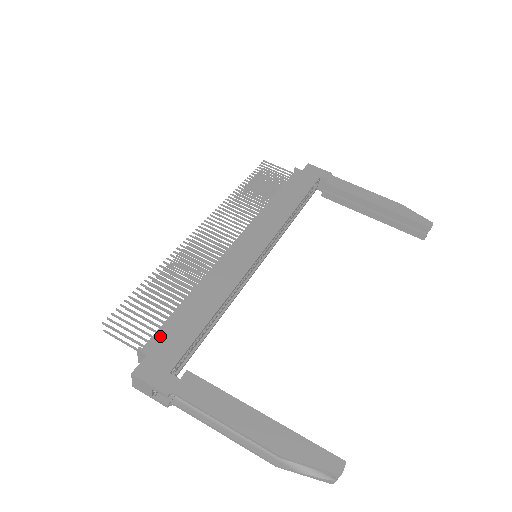
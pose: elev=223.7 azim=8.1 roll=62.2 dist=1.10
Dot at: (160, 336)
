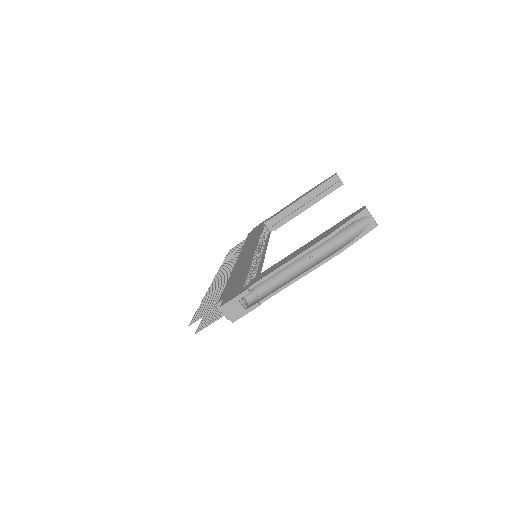
Dot at: (224, 294)
